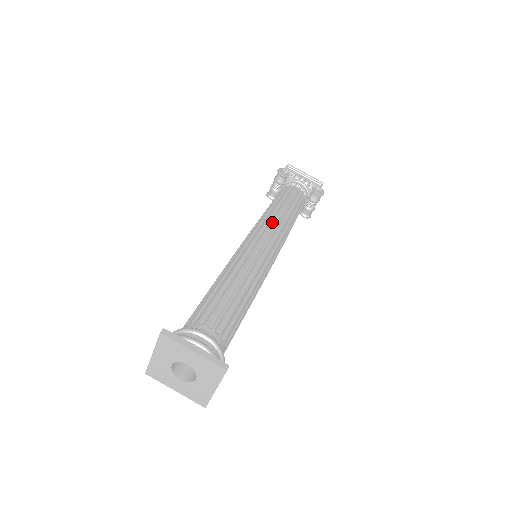
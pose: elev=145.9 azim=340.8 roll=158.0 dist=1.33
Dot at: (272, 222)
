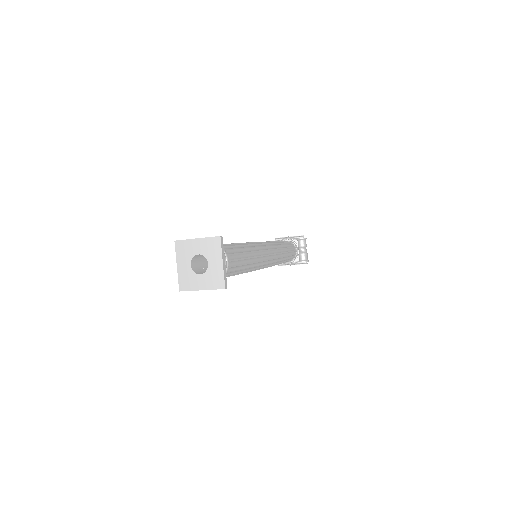
Dot at: occluded
